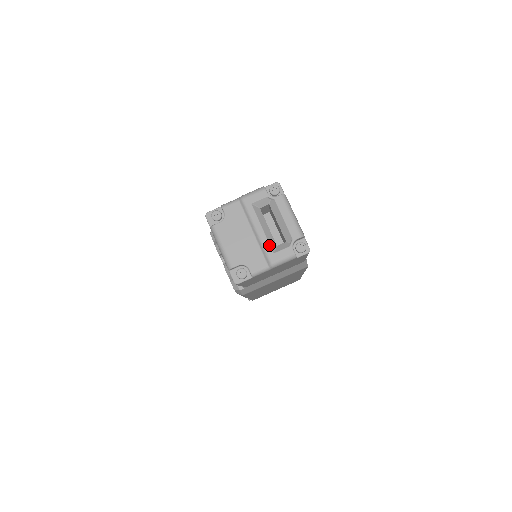
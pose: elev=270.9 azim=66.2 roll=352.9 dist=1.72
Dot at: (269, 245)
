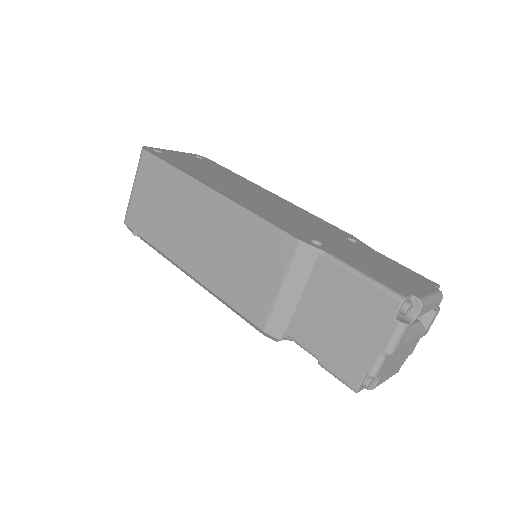
Dot at: (422, 334)
